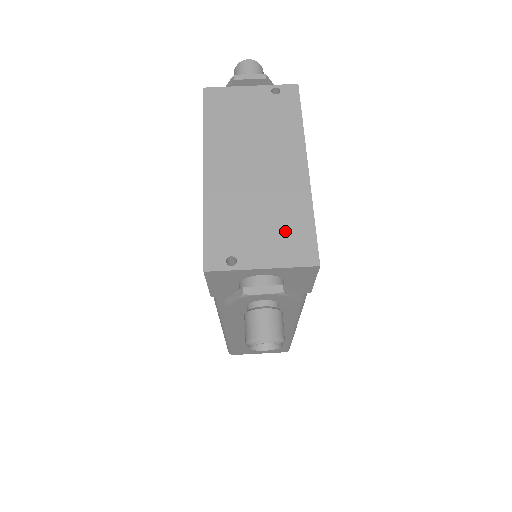
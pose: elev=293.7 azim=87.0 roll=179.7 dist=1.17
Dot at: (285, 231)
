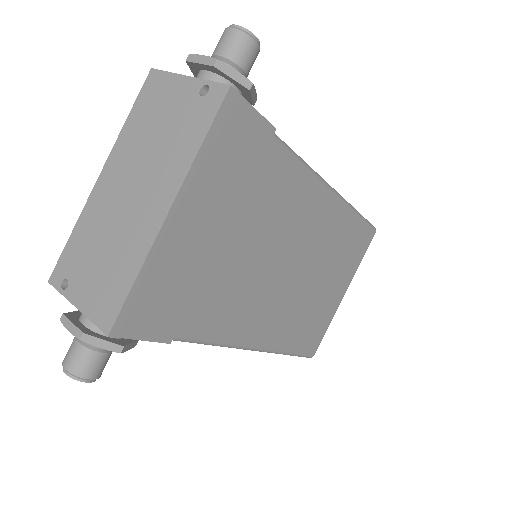
Dot at: (109, 279)
